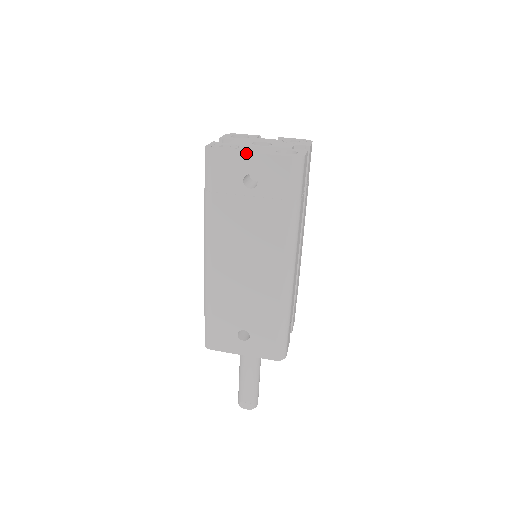
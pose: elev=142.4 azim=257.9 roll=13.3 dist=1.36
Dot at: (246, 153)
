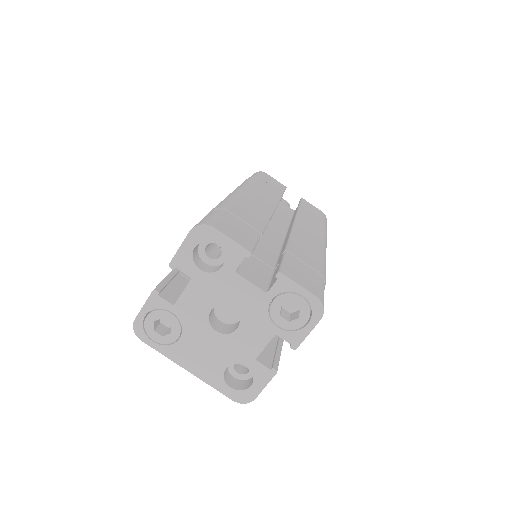
Dot at: (181, 366)
